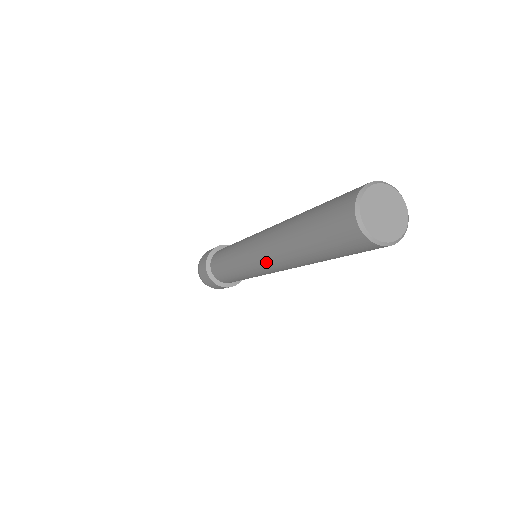
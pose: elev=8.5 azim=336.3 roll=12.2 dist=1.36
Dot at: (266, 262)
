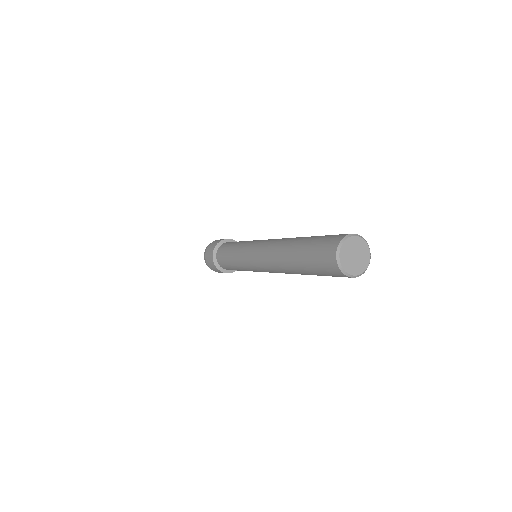
Dot at: (267, 267)
